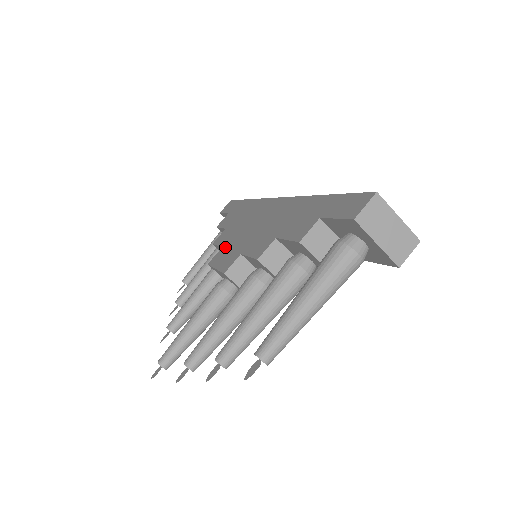
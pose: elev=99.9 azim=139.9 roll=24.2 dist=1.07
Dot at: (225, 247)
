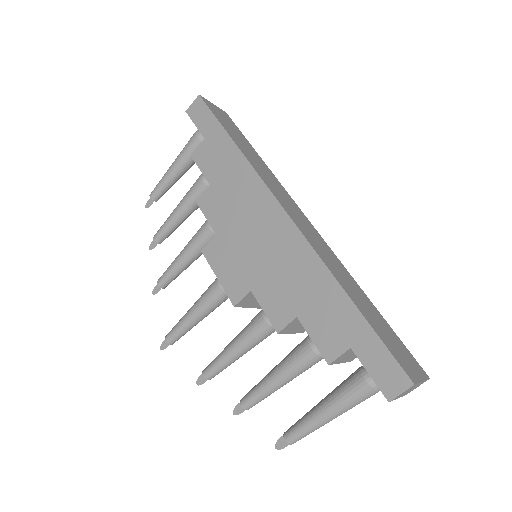
Dot at: (222, 242)
